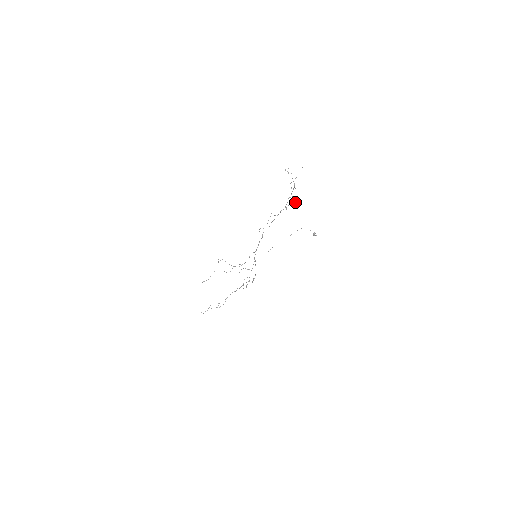
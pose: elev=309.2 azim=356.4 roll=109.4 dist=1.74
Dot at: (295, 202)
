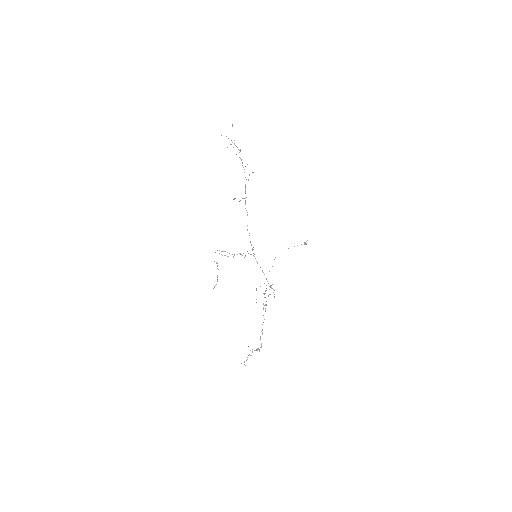
Dot at: occluded
